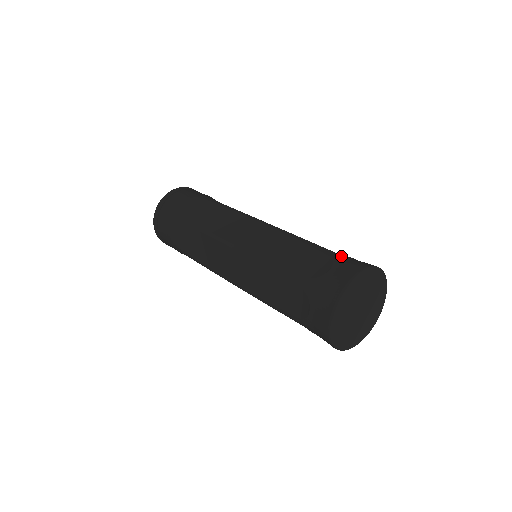
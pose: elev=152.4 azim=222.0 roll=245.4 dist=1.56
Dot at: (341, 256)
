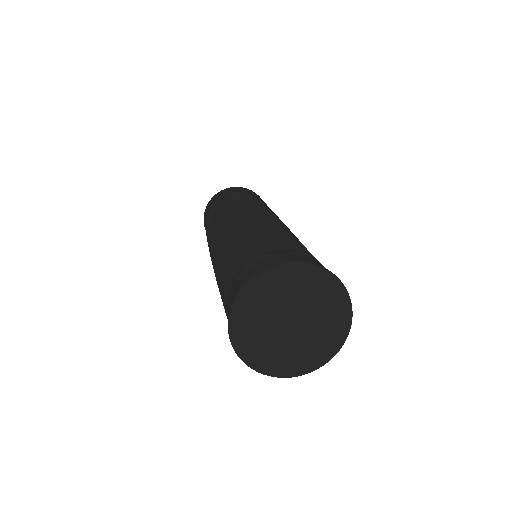
Dot at: (312, 256)
